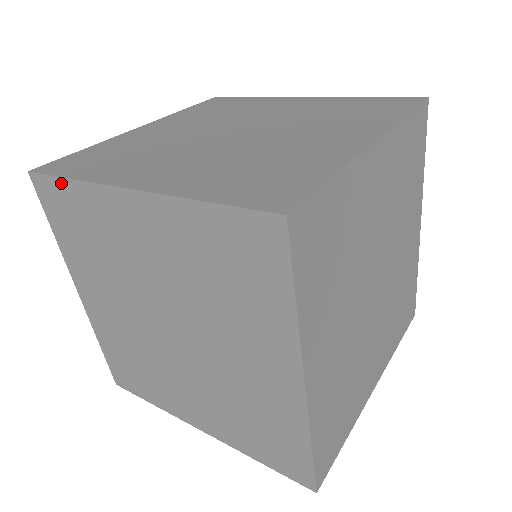
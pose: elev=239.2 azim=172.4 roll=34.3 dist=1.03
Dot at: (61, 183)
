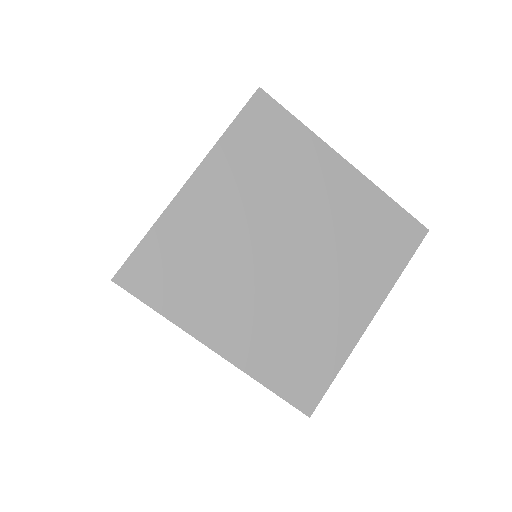
Dot at: occluded
